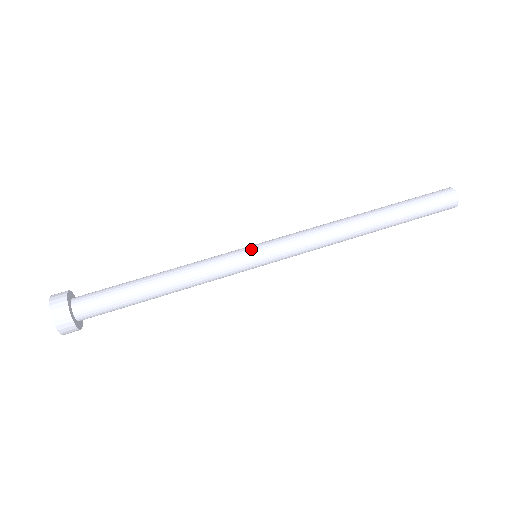
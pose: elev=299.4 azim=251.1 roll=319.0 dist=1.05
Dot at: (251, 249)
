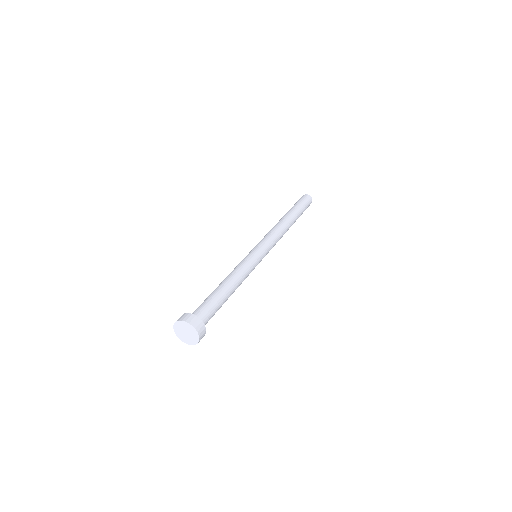
Dot at: (255, 251)
